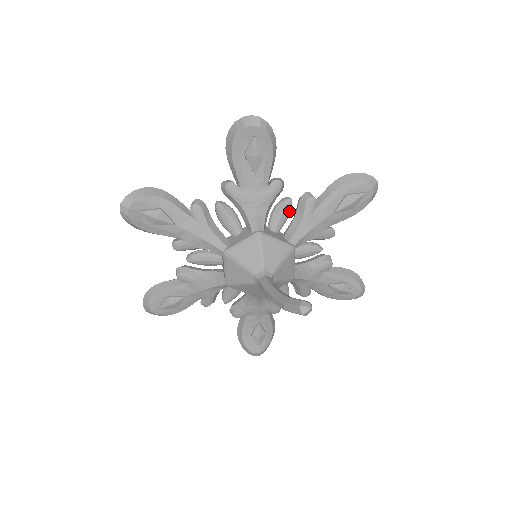
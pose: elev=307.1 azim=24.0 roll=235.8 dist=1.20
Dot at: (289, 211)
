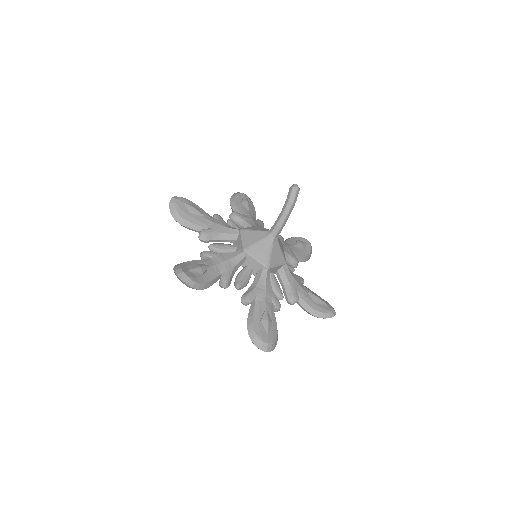
Dot at: (236, 225)
